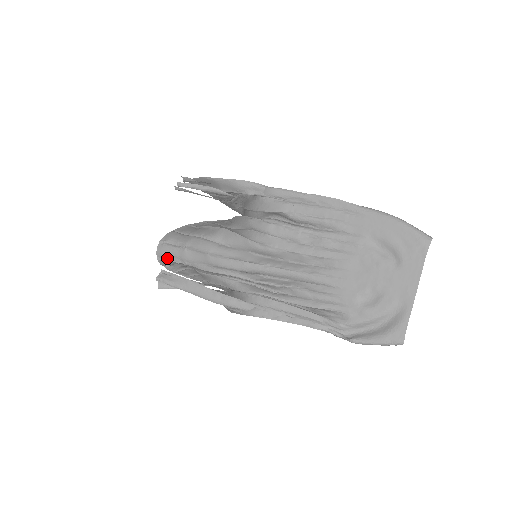
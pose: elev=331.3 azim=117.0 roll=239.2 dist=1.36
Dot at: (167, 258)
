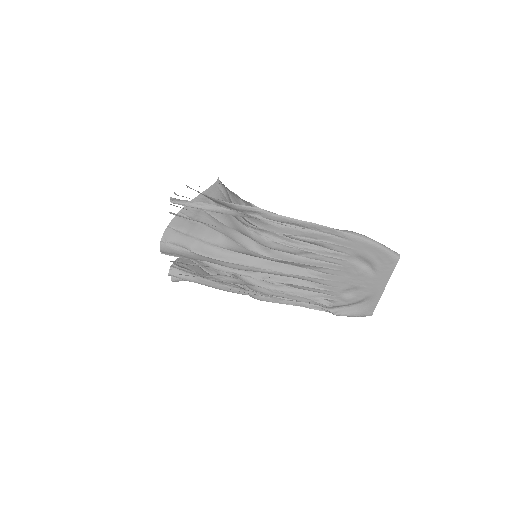
Dot at: (172, 254)
